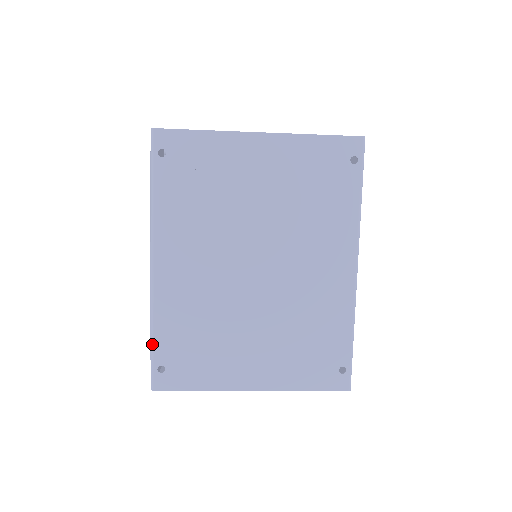
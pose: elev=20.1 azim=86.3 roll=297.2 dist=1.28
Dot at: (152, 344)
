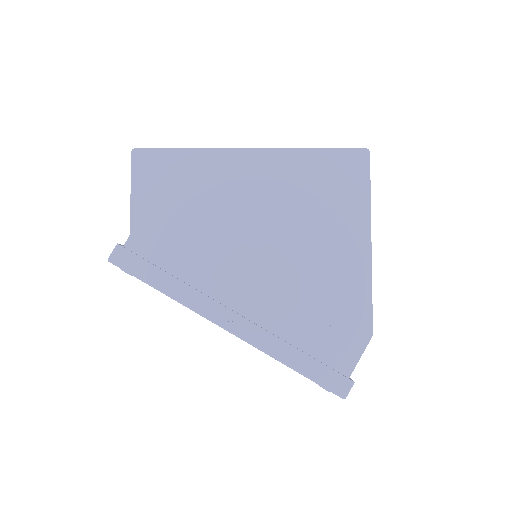
Dot at: occluded
